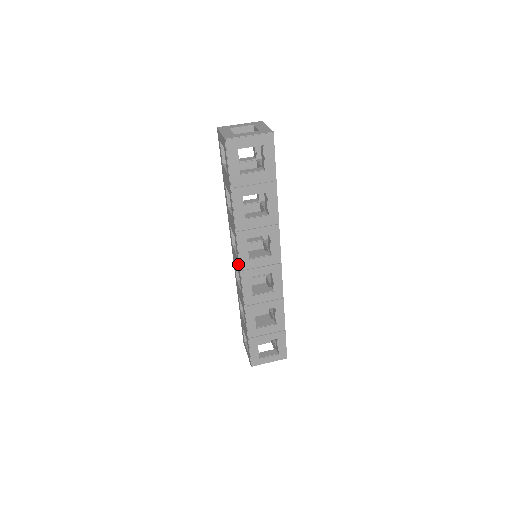
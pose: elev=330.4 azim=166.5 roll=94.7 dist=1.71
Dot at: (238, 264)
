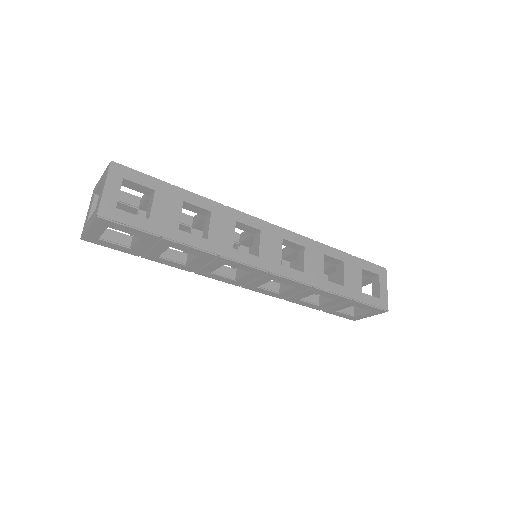
Dot at: occluded
